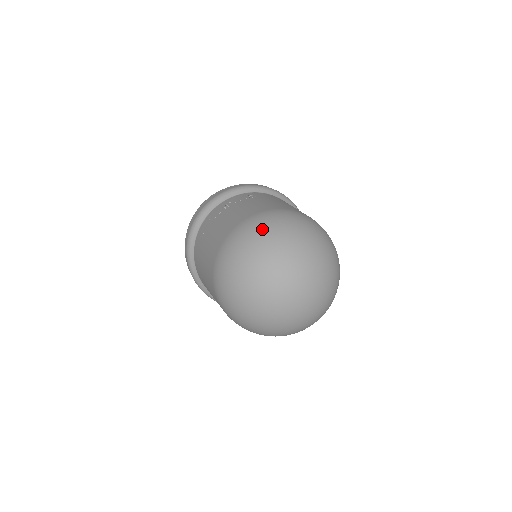
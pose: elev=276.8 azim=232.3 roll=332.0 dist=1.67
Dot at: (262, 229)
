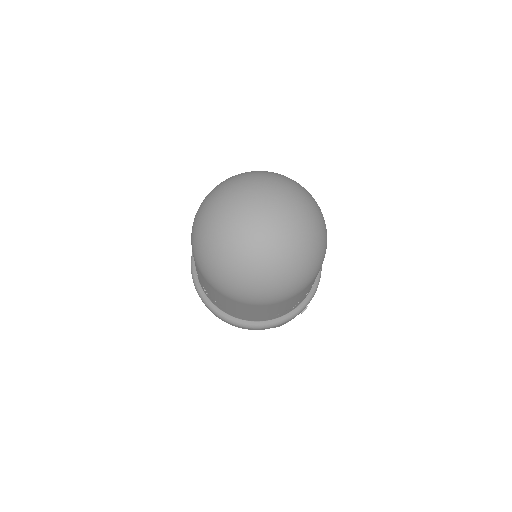
Dot at: (280, 174)
